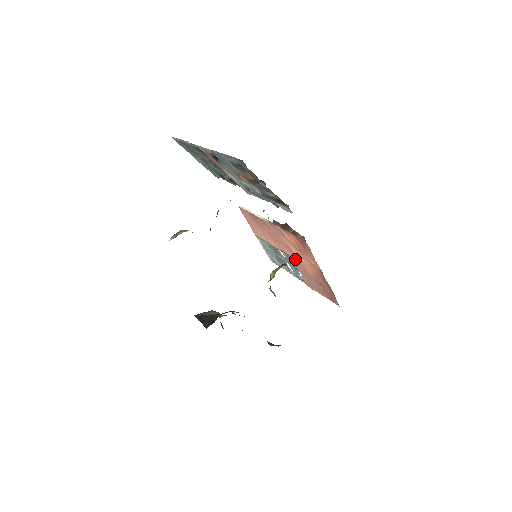
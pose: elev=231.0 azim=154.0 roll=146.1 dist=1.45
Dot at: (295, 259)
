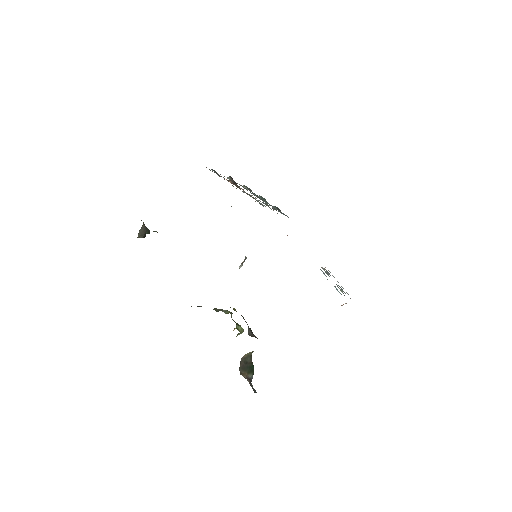
Dot at: occluded
